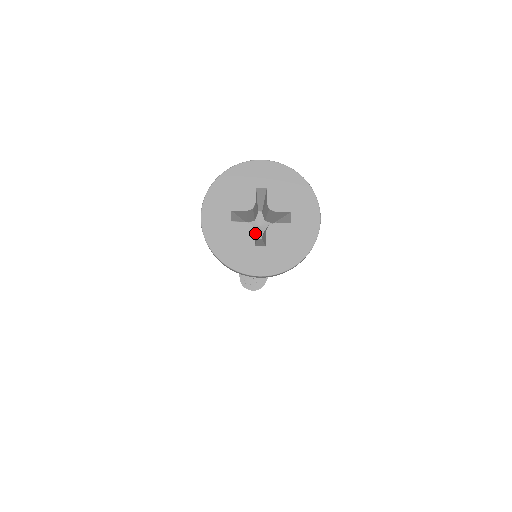
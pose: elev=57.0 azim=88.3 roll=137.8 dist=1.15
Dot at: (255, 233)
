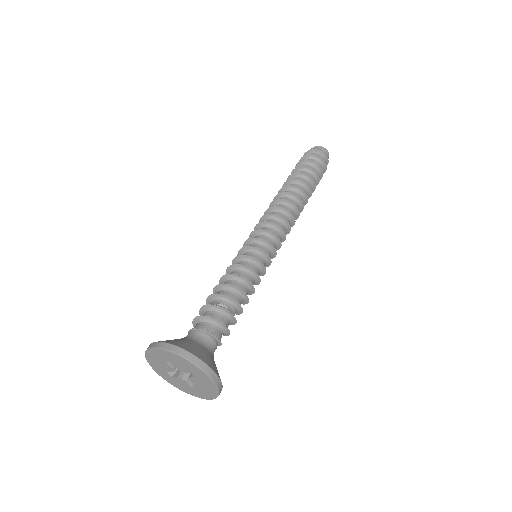
Dot at: occluded
